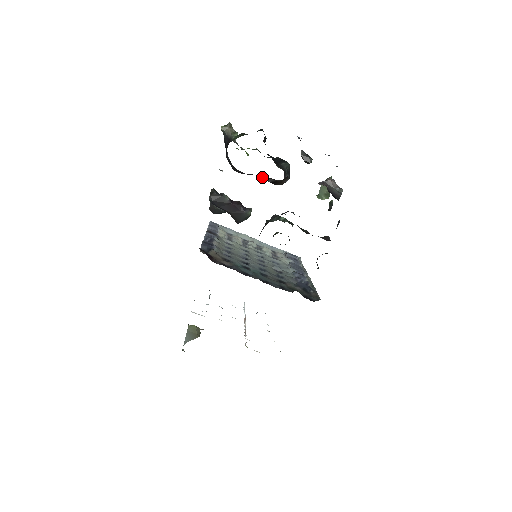
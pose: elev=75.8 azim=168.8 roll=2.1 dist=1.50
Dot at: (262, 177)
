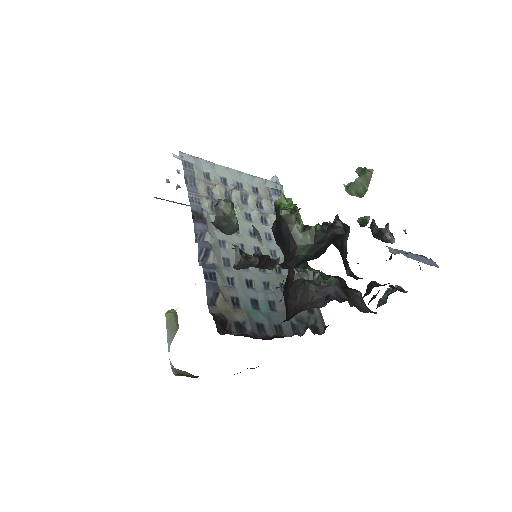
Dot at: occluded
